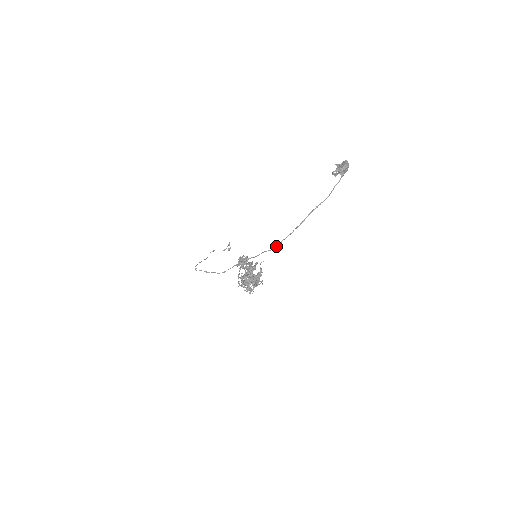
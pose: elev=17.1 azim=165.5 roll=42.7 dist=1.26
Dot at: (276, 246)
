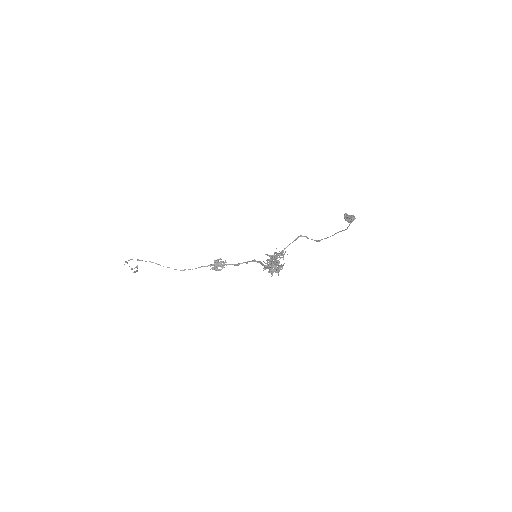
Dot at: (319, 240)
